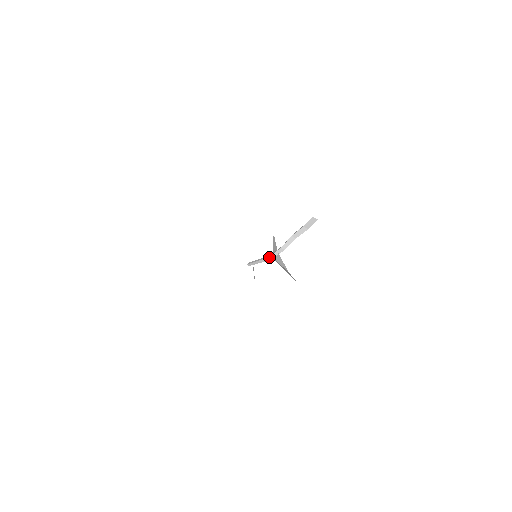
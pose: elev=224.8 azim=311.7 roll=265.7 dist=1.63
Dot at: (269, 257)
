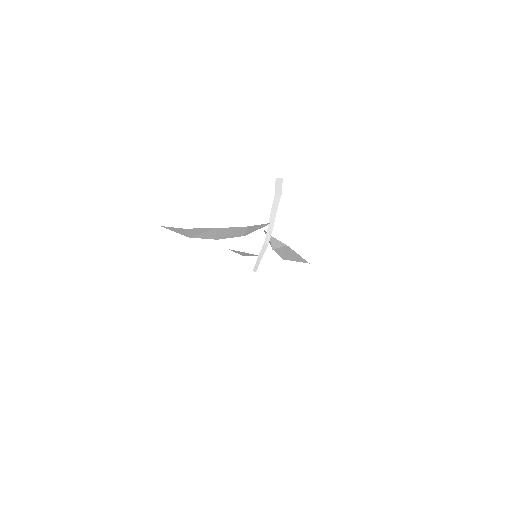
Dot at: (264, 245)
